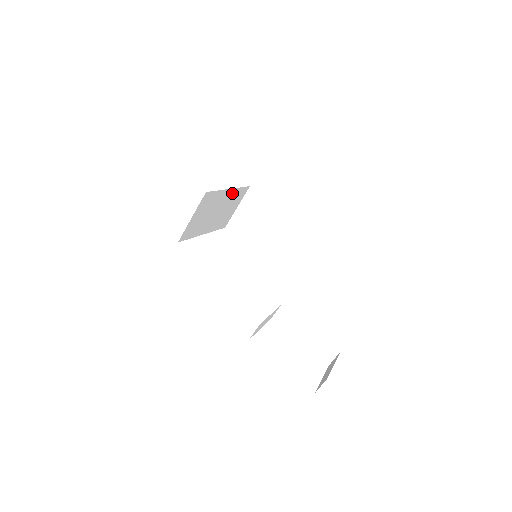
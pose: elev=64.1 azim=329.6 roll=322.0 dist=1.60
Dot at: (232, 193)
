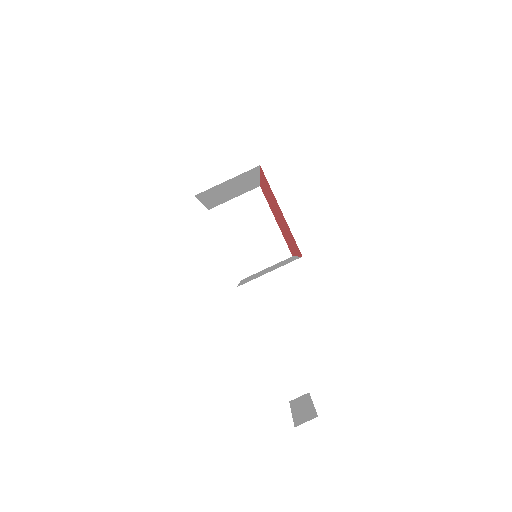
Dot at: (253, 182)
